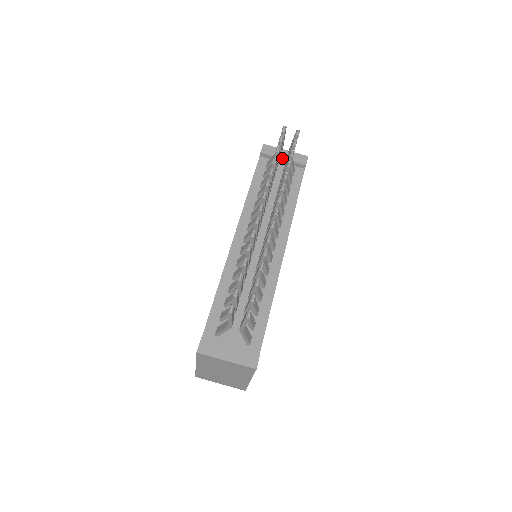
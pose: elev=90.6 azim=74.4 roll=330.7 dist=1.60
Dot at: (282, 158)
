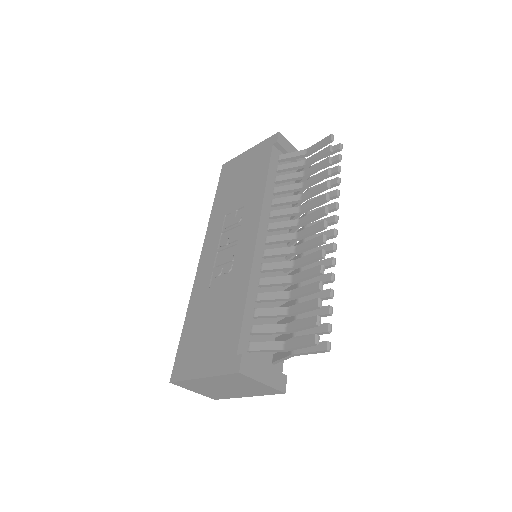
Dot at: occluded
